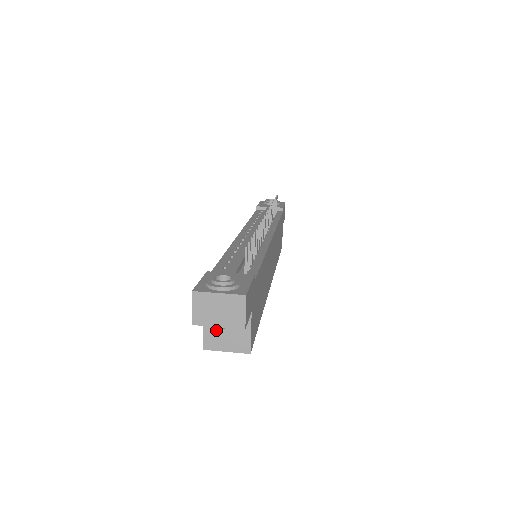
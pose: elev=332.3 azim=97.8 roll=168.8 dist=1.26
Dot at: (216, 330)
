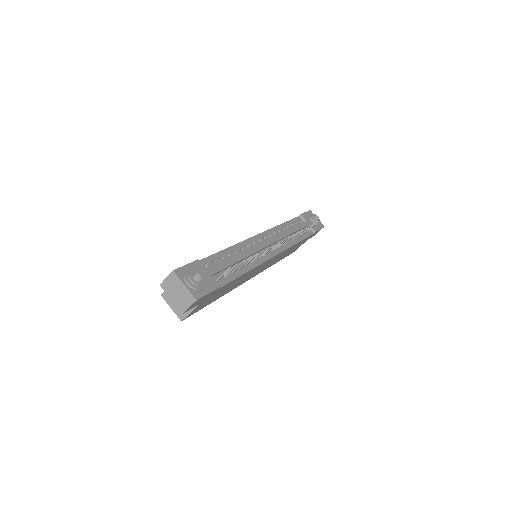
Dot at: occluded
